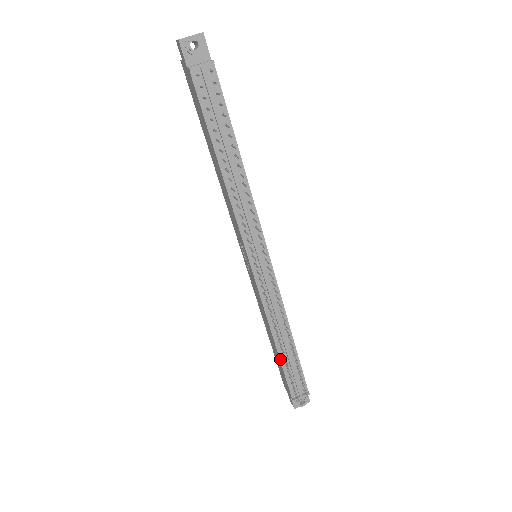
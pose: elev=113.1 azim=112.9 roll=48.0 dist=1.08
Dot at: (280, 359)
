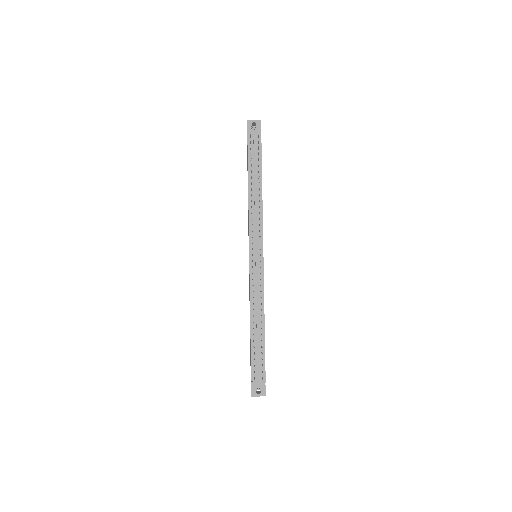
Dot at: (251, 339)
